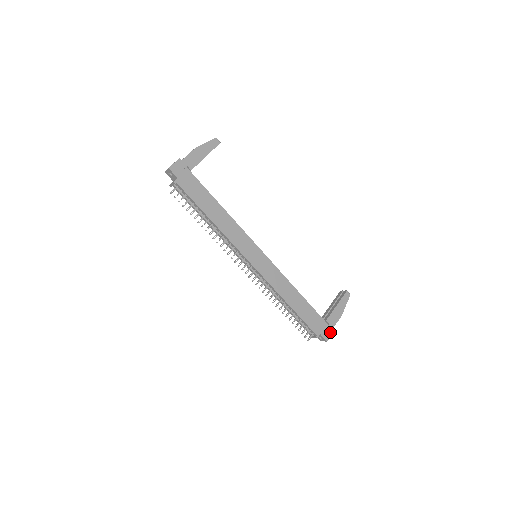
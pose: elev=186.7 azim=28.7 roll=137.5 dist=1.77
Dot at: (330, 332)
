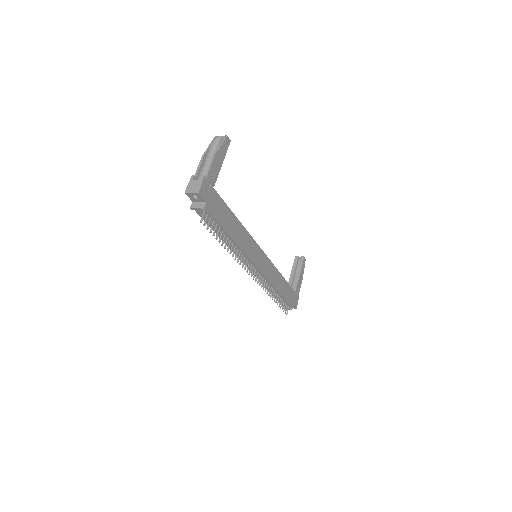
Dot at: (297, 299)
